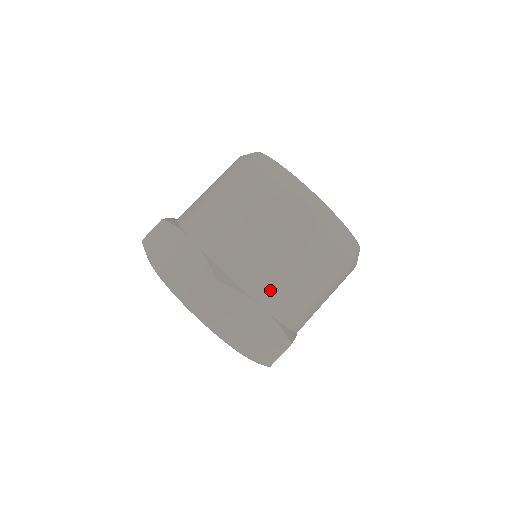
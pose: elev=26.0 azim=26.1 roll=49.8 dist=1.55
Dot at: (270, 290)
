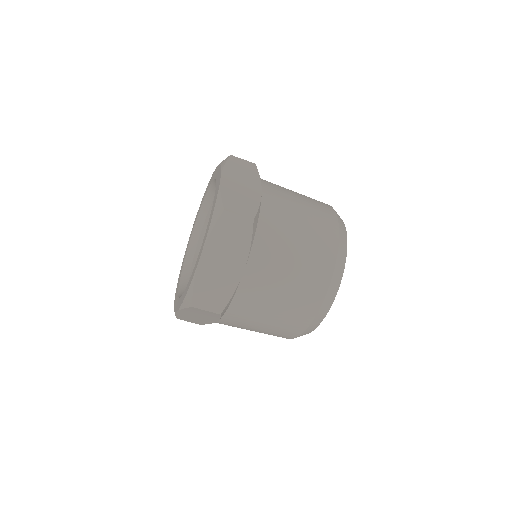
Dot at: (232, 324)
